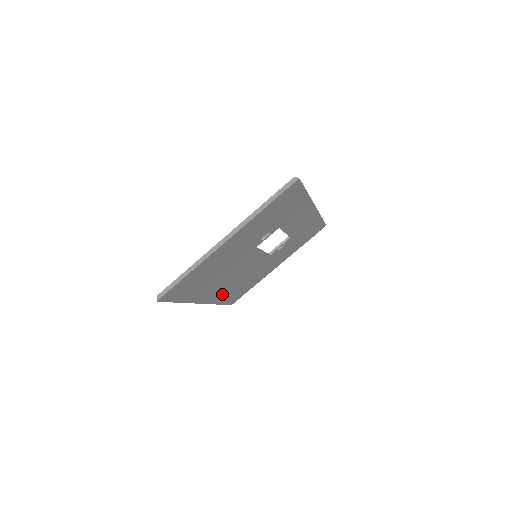
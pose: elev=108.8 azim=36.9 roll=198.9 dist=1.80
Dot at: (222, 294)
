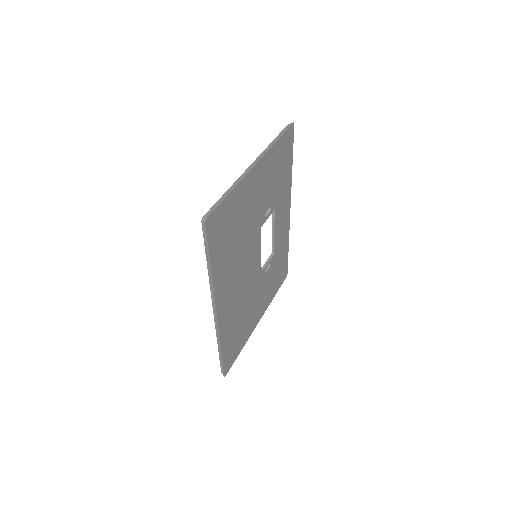
Dot at: (228, 319)
